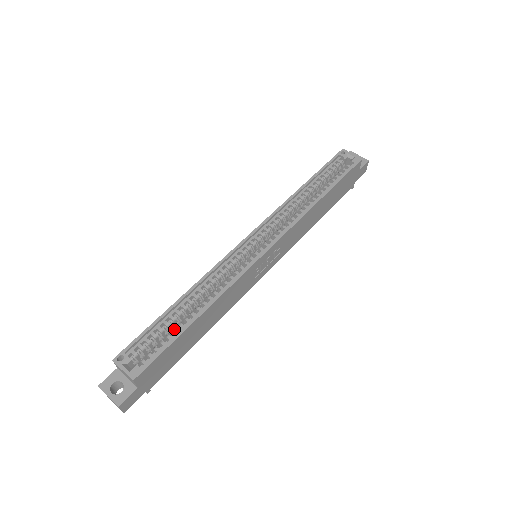
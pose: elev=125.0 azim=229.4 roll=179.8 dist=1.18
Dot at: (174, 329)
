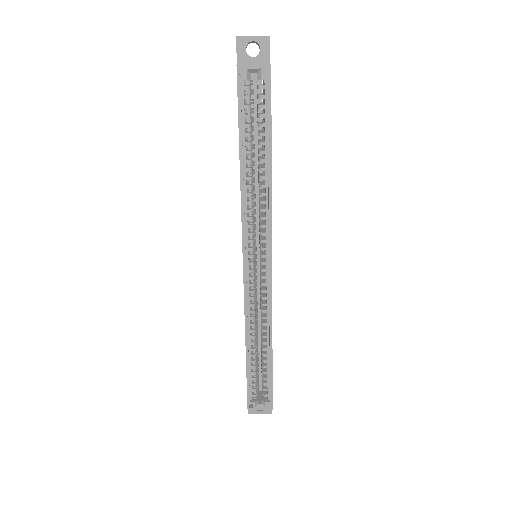
Dot at: (263, 367)
